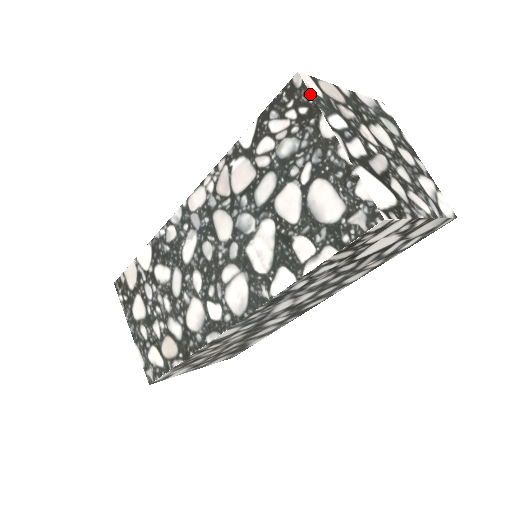
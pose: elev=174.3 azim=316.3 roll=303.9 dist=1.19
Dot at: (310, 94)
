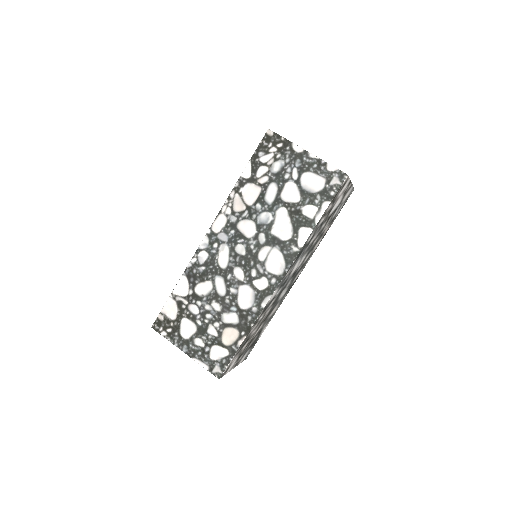
Dot at: (281, 136)
